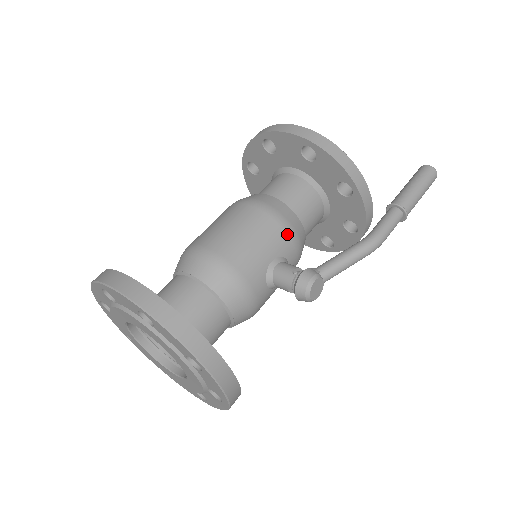
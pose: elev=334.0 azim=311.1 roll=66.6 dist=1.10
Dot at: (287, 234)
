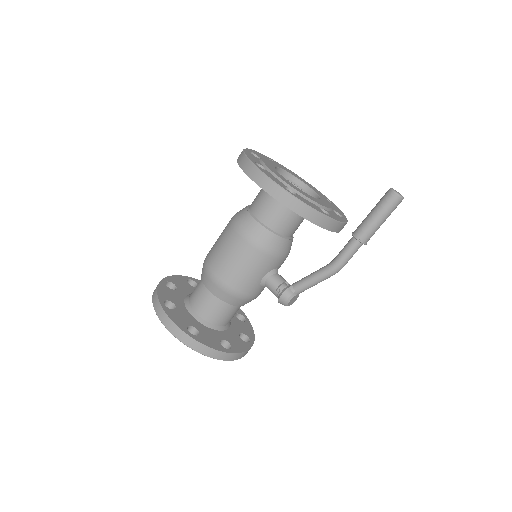
Dot at: (273, 258)
